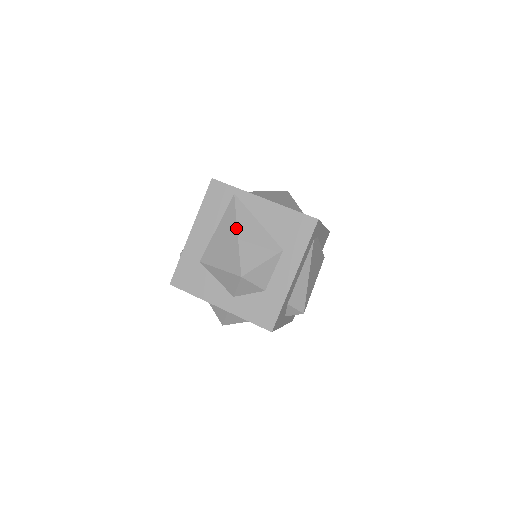
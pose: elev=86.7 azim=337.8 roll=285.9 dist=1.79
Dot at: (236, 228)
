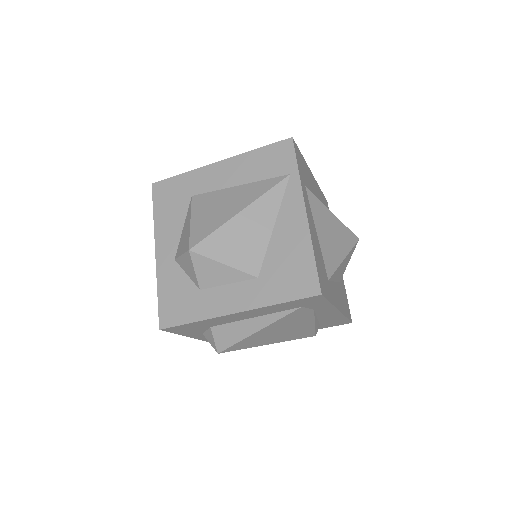
Dot at: (247, 205)
